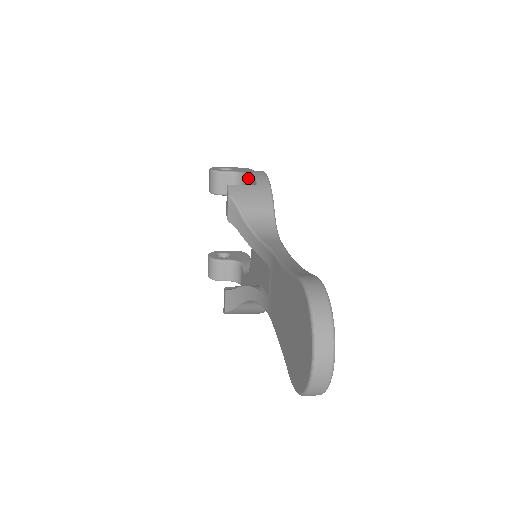
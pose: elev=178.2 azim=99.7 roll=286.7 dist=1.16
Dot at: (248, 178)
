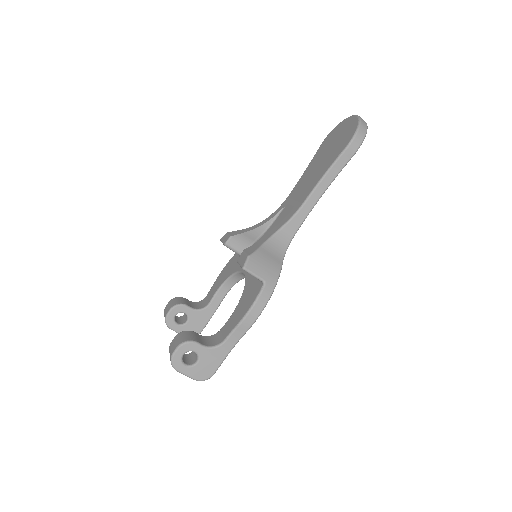
Dot at: (215, 283)
